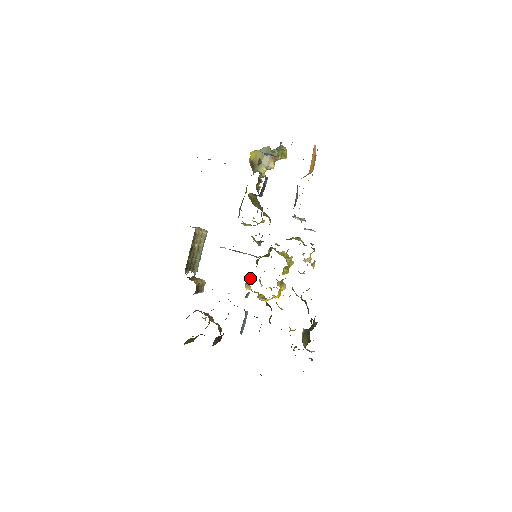
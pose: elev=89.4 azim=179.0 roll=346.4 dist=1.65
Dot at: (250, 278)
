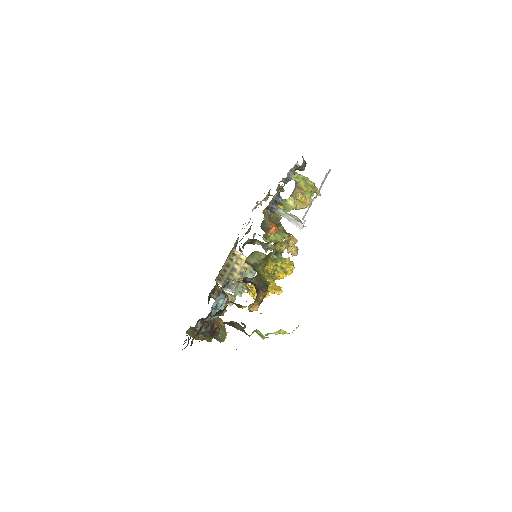
Dot at: occluded
